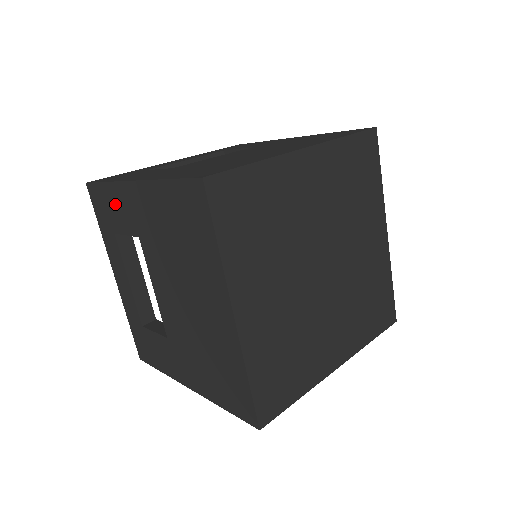
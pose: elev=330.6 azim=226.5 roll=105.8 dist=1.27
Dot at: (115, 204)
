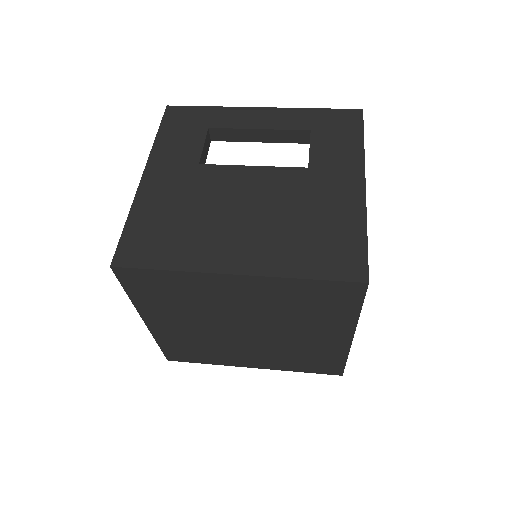
Dot at: occluded
